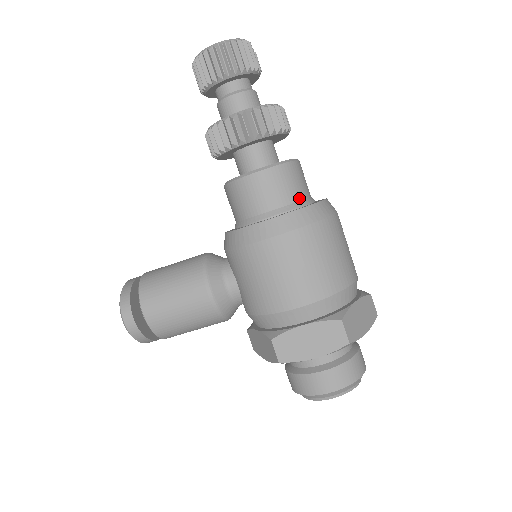
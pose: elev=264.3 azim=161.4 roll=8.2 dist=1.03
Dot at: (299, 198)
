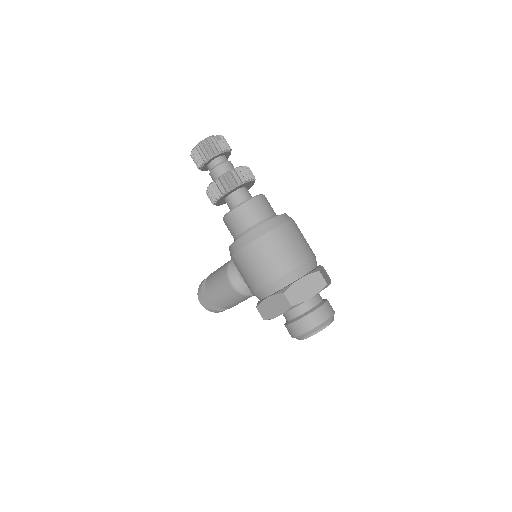
Dot at: (255, 222)
